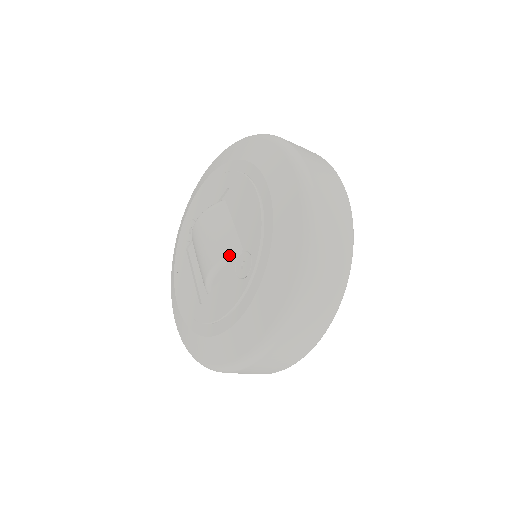
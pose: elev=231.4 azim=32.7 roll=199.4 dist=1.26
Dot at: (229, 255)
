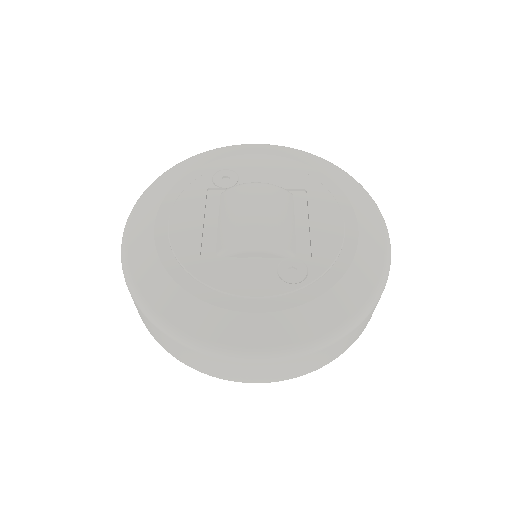
Dot at: (284, 249)
